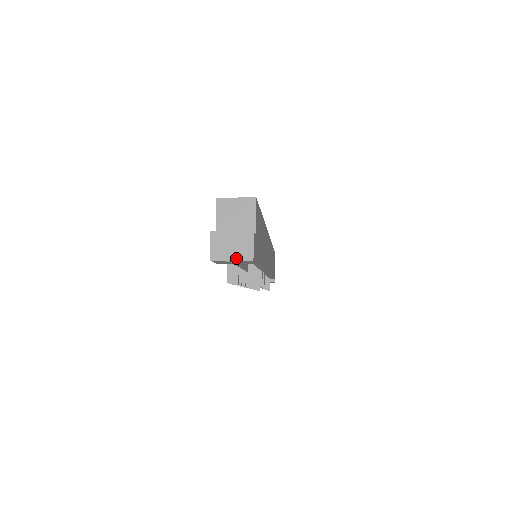
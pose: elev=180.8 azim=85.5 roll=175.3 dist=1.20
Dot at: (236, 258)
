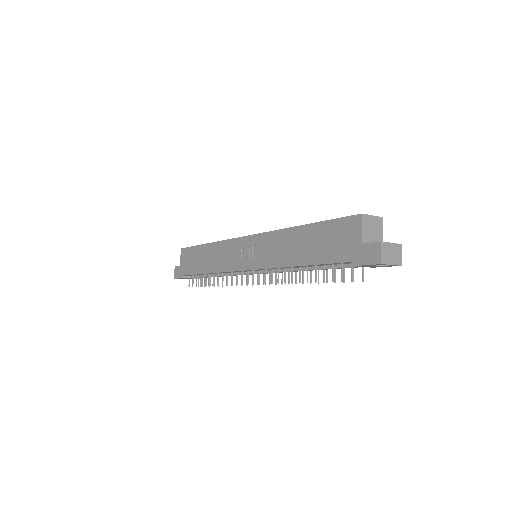
Dot at: (394, 263)
